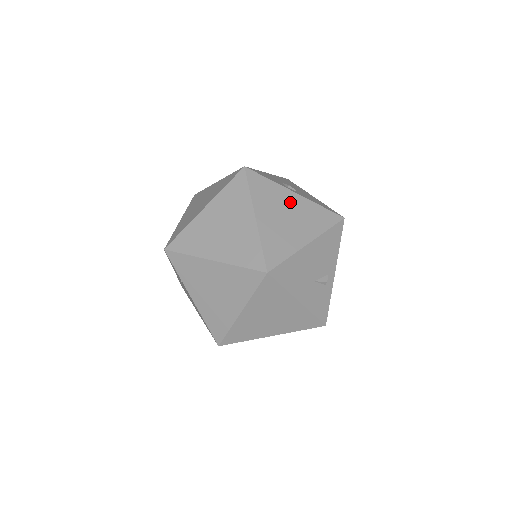
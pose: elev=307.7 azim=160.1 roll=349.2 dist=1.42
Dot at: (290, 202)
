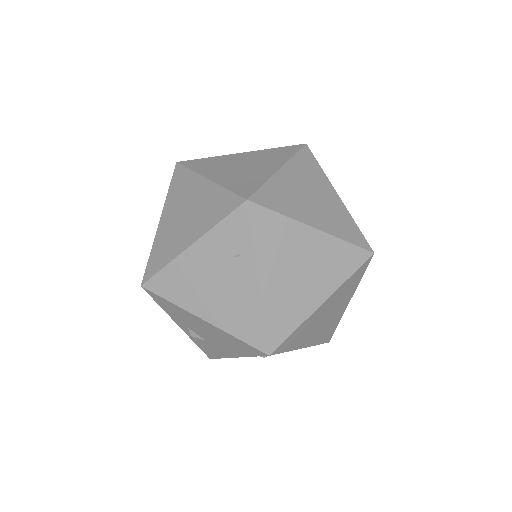
Dot at: occluded
